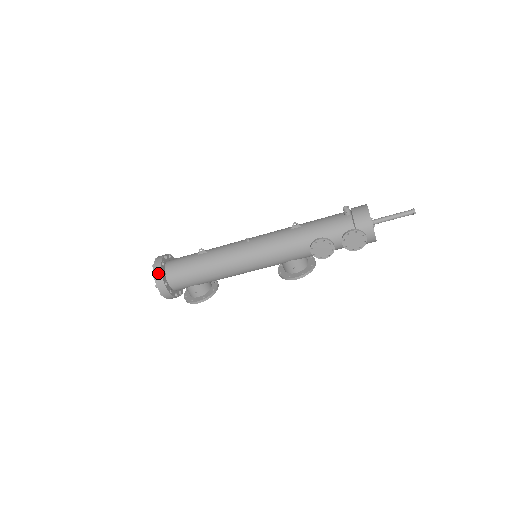
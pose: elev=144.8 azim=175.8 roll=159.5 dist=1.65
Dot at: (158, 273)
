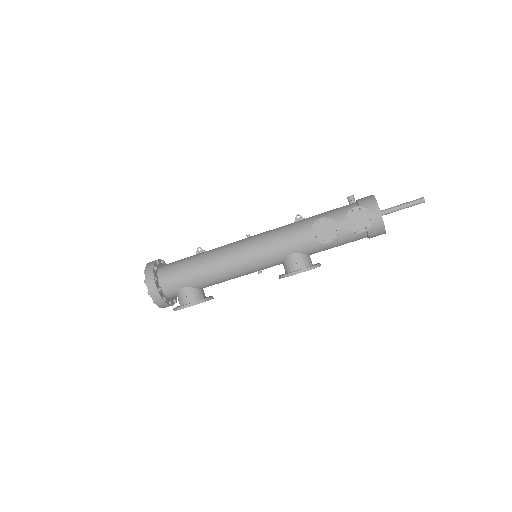
Dot at: (150, 267)
